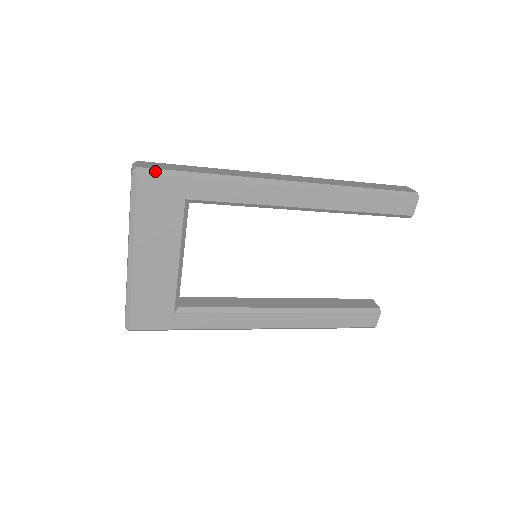
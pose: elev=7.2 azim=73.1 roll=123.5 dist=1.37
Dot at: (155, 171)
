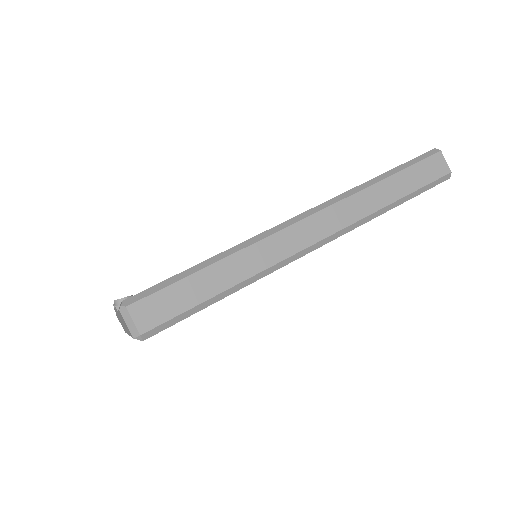
Dot at: (163, 326)
